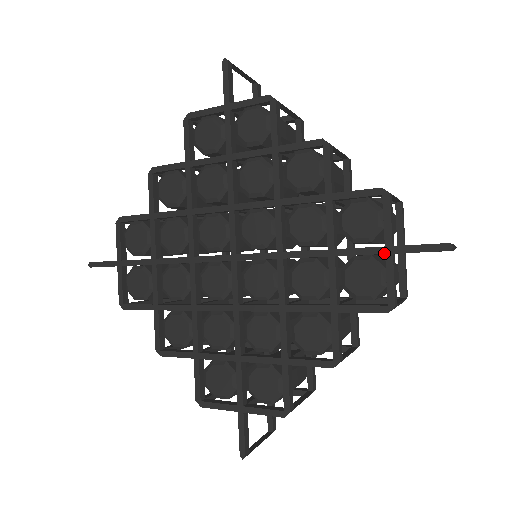
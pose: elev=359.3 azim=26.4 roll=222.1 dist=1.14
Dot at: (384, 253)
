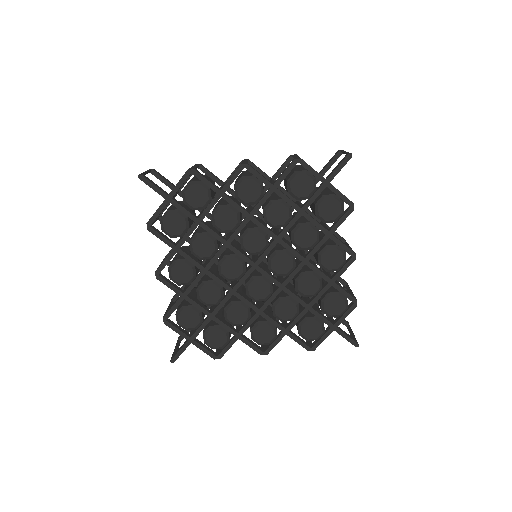
Dot at: (331, 327)
